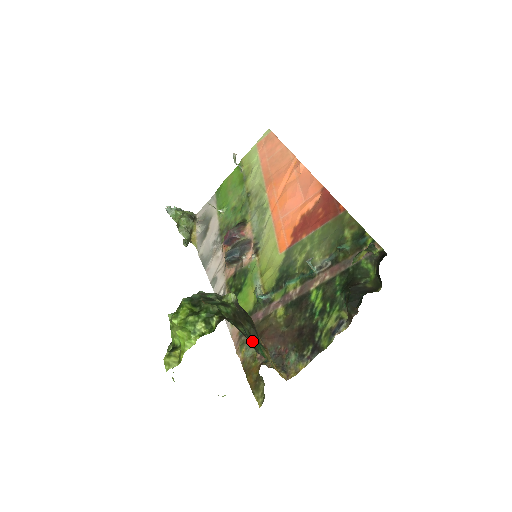
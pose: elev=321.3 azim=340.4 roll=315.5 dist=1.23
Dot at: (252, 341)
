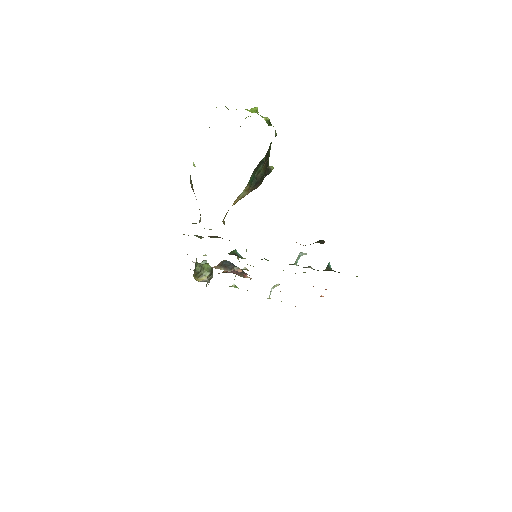
Dot at: (257, 170)
